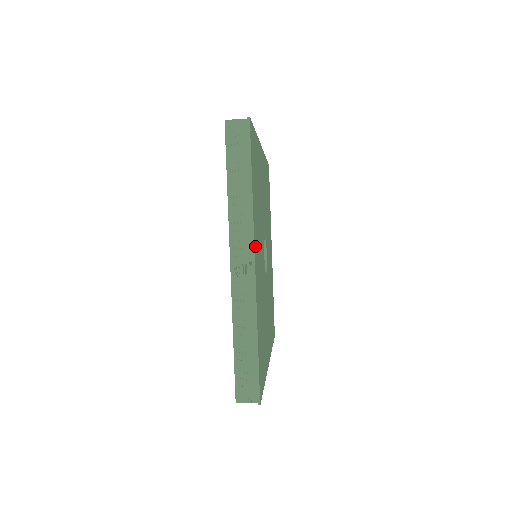
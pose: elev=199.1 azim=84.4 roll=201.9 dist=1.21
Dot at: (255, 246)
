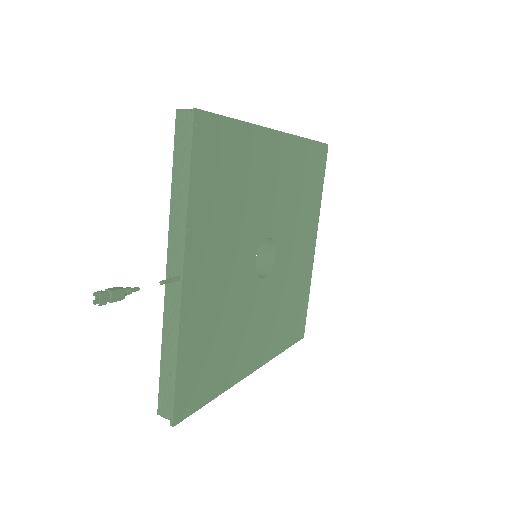
Dot at: (191, 259)
